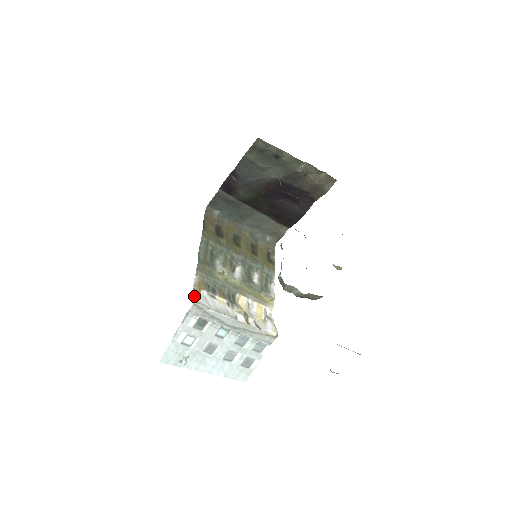
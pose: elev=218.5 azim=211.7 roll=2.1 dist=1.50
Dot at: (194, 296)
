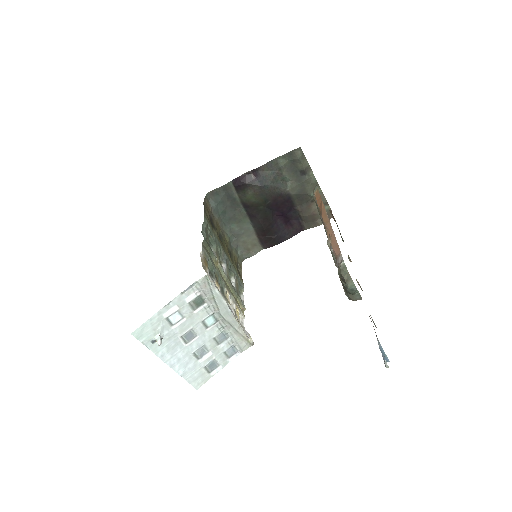
Dot at: (204, 269)
